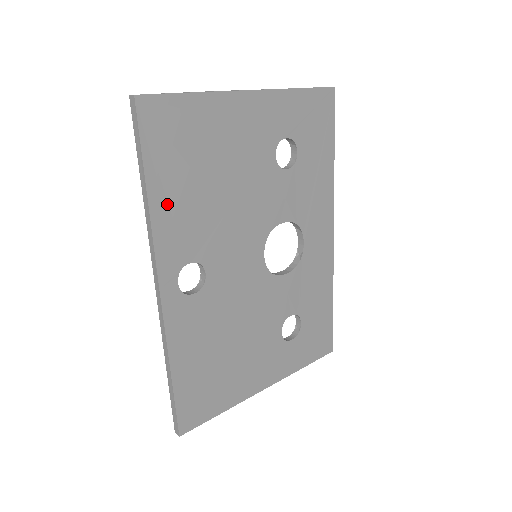
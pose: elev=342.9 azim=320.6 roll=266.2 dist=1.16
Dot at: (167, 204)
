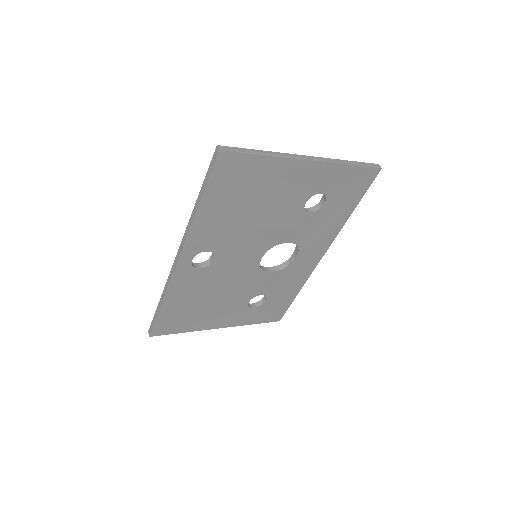
Dot at: (209, 216)
